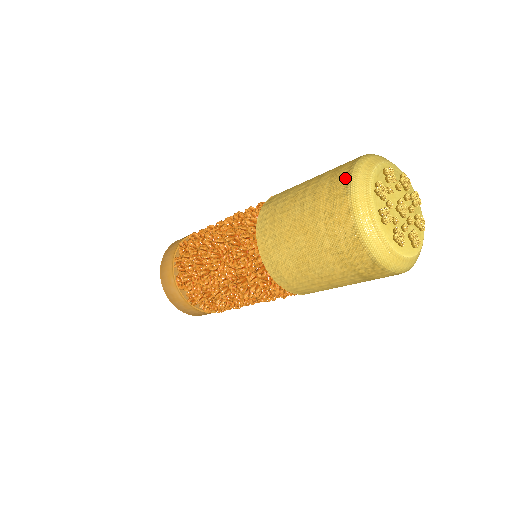
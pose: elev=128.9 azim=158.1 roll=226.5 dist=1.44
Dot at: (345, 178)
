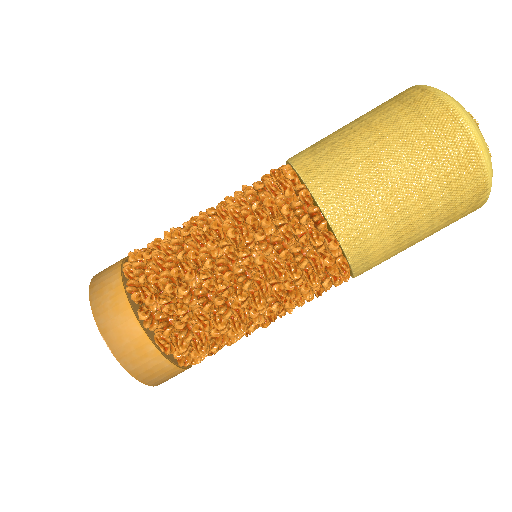
Dot at: (451, 116)
